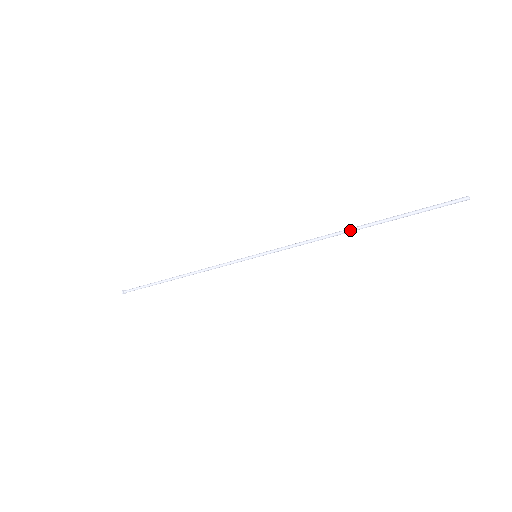
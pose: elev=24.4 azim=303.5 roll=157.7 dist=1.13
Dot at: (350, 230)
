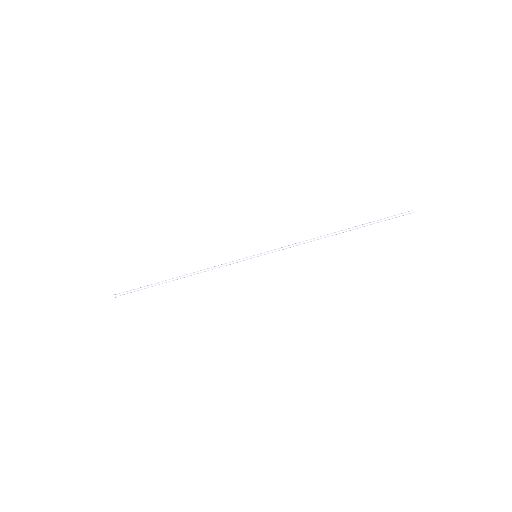
Dot at: (334, 233)
